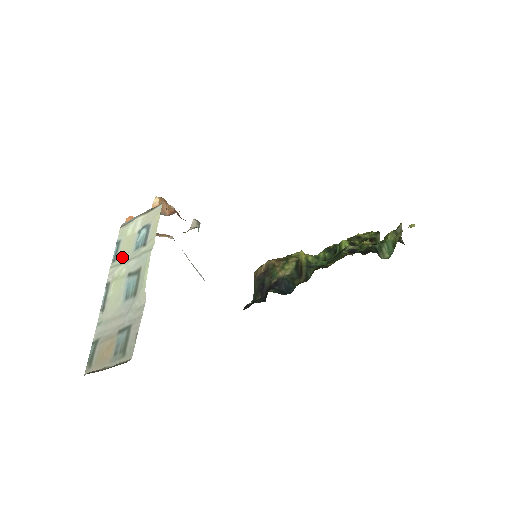
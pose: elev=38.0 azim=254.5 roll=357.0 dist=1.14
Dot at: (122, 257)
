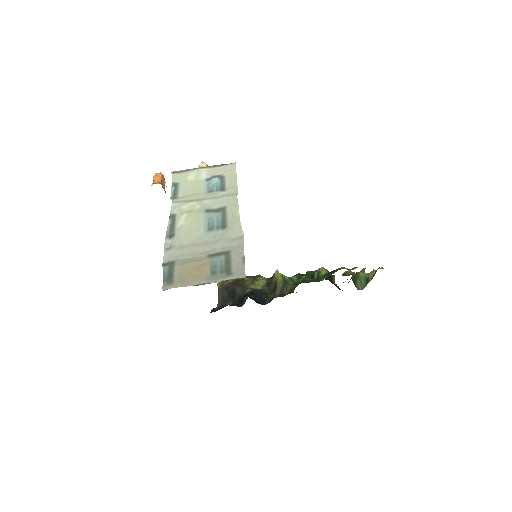
Dot at: (189, 196)
